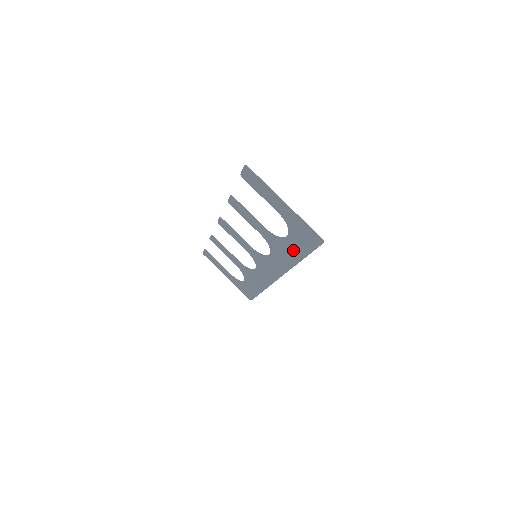
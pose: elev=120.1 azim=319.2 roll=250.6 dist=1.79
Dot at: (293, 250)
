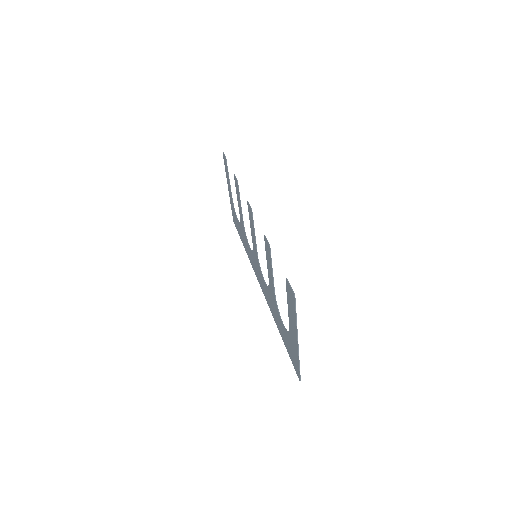
Dot at: (280, 326)
